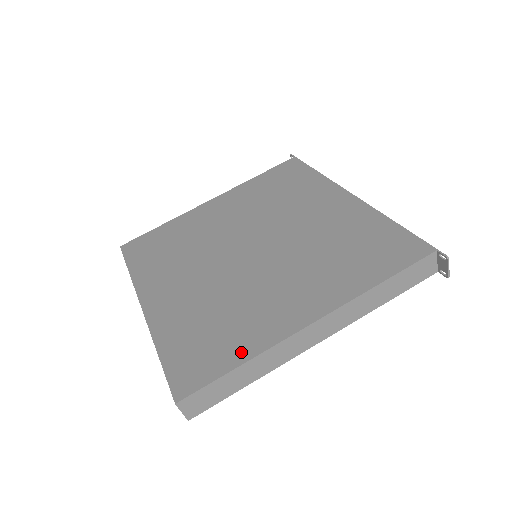
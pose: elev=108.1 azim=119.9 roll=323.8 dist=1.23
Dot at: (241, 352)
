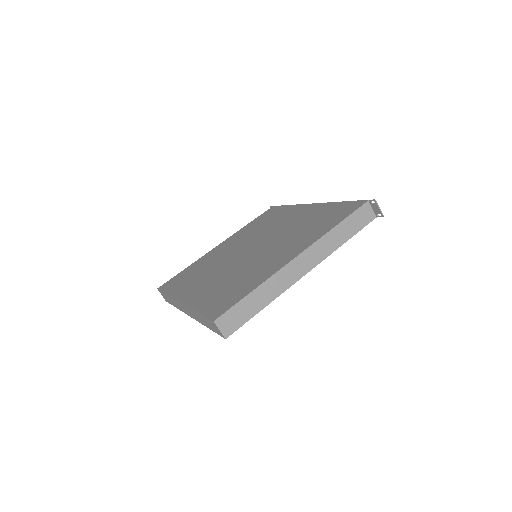
Dot at: (253, 285)
